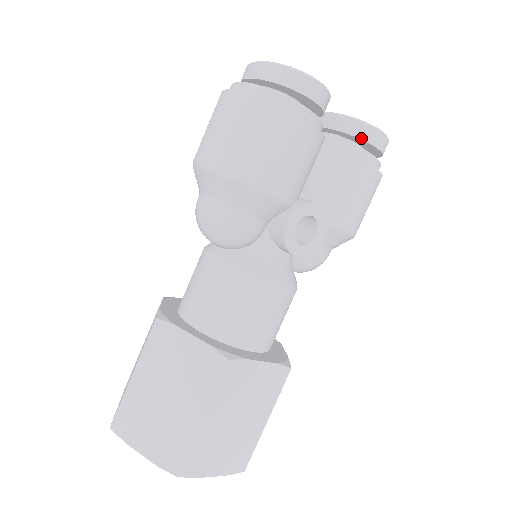
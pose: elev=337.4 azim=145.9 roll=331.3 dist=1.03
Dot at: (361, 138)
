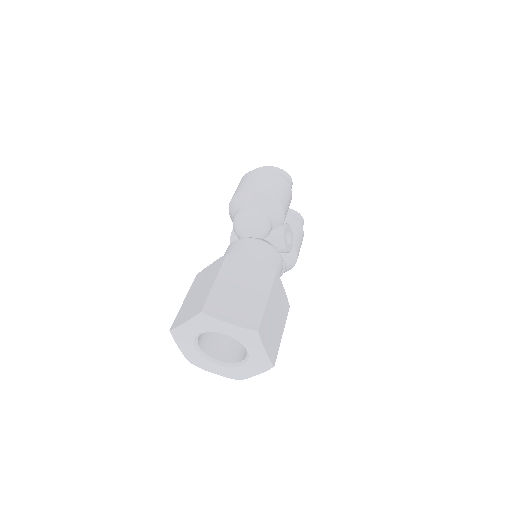
Dot at: (297, 216)
